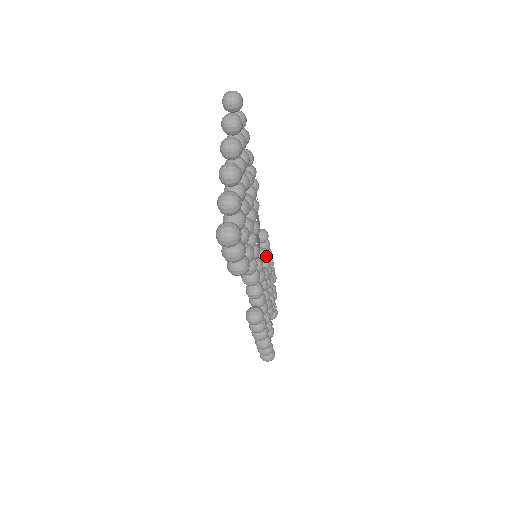
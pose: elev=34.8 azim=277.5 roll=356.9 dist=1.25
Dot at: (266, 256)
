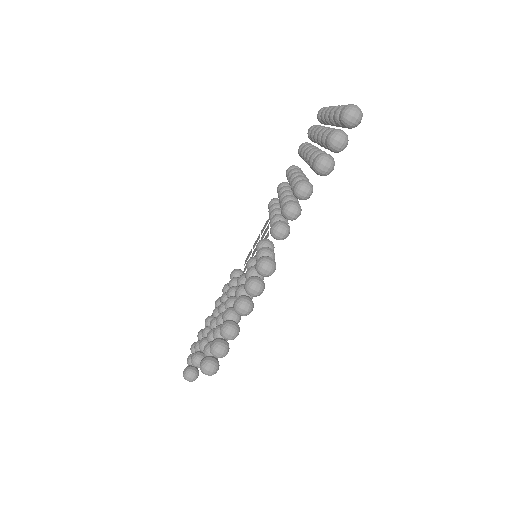
Dot at: occluded
